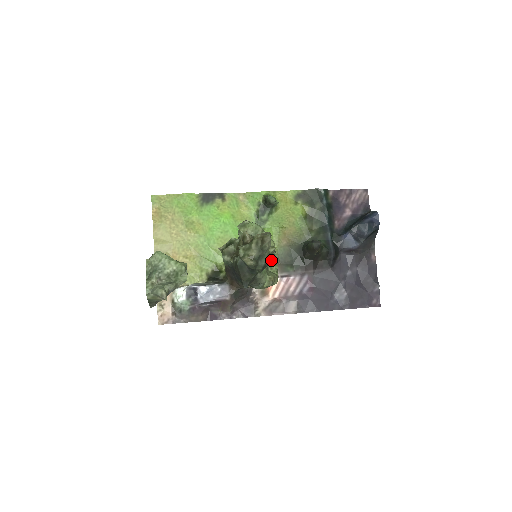
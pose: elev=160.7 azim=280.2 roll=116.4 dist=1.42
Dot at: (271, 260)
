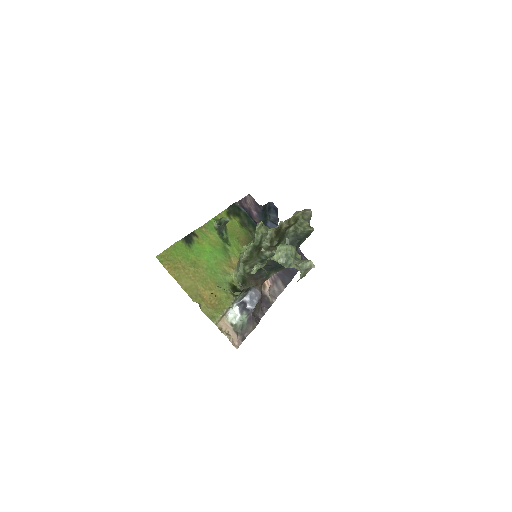
Dot at: occluded
